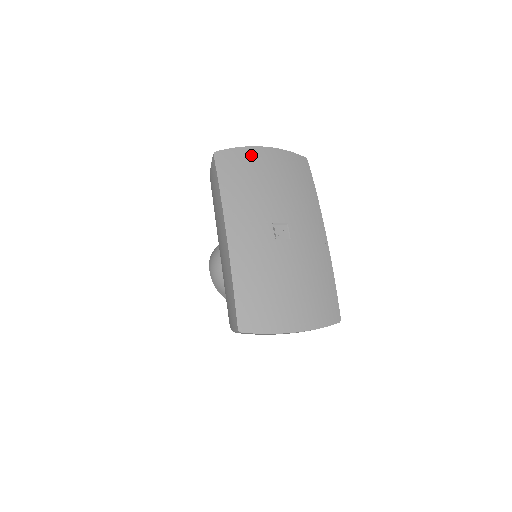
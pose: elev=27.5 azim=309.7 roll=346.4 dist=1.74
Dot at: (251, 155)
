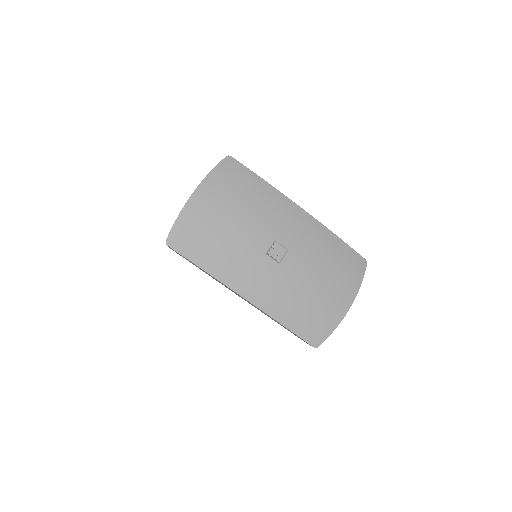
Dot at: (193, 213)
